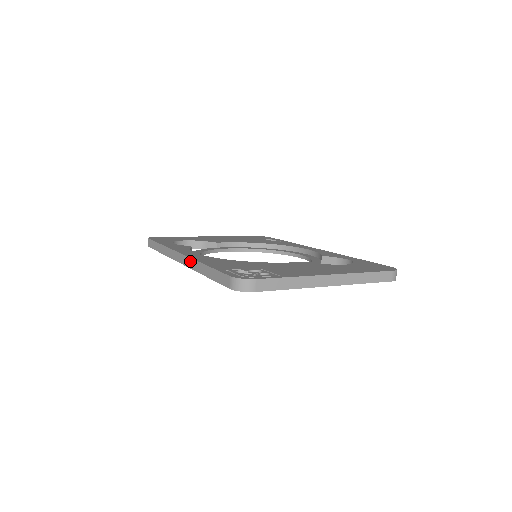
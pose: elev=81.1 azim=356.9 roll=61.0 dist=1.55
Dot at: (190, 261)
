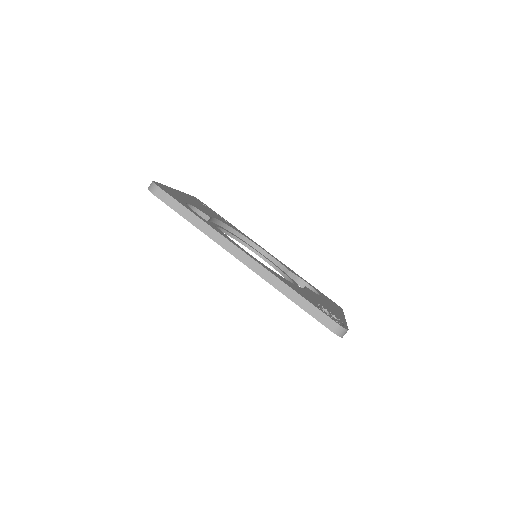
Dot at: (267, 273)
